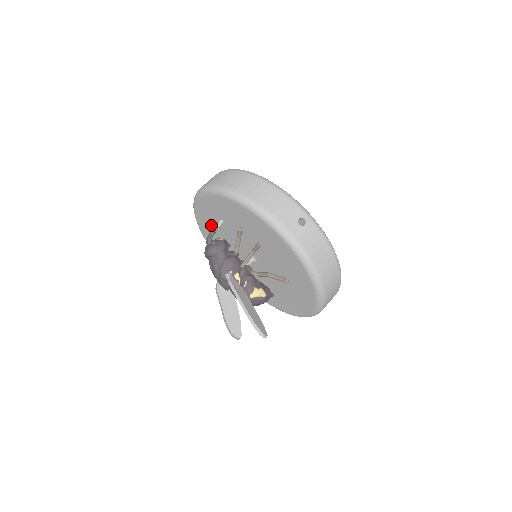
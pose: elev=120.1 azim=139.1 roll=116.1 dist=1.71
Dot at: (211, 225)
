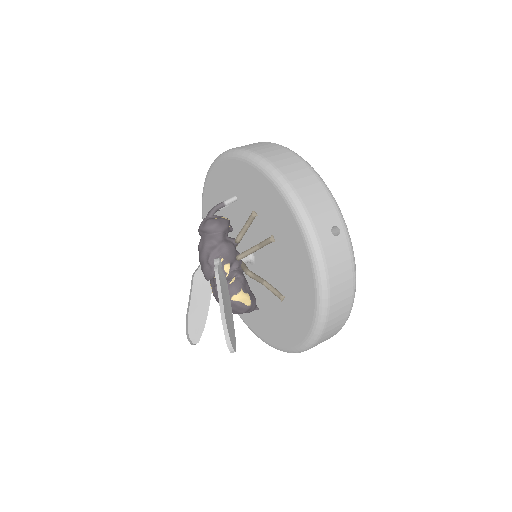
Dot at: (219, 200)
